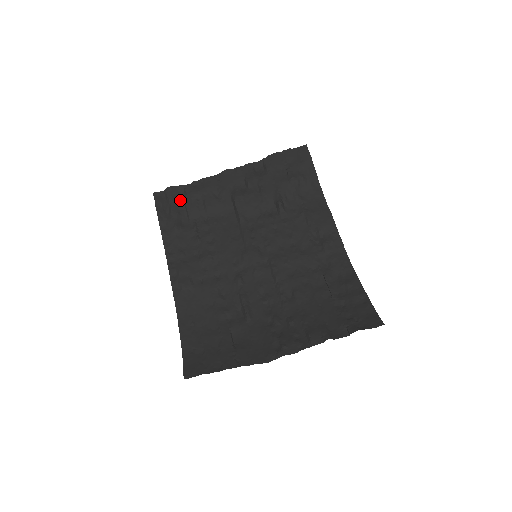
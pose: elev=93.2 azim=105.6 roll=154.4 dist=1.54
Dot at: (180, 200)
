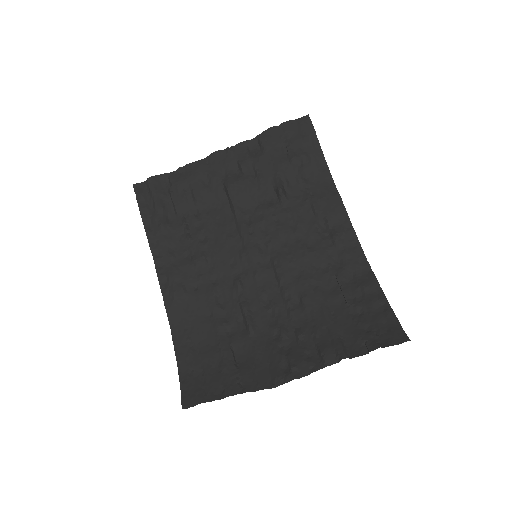
Dot at: (165, 191)
